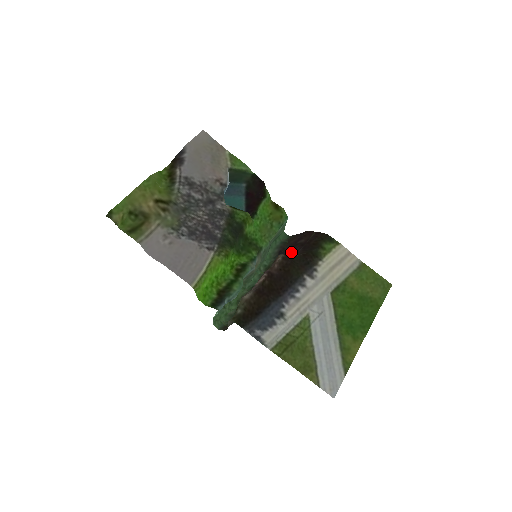
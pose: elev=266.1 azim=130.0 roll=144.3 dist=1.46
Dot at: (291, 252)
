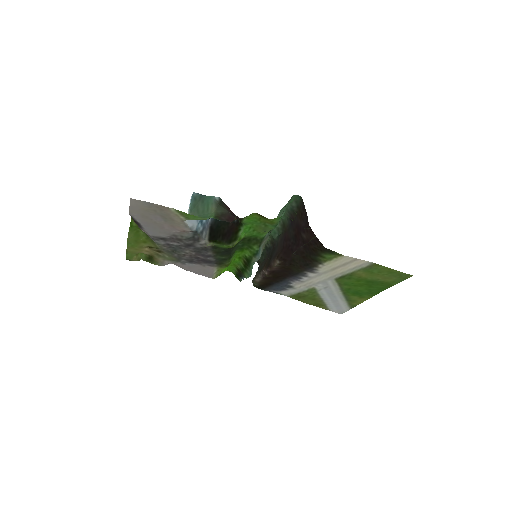
Dot at: (296, 238)
